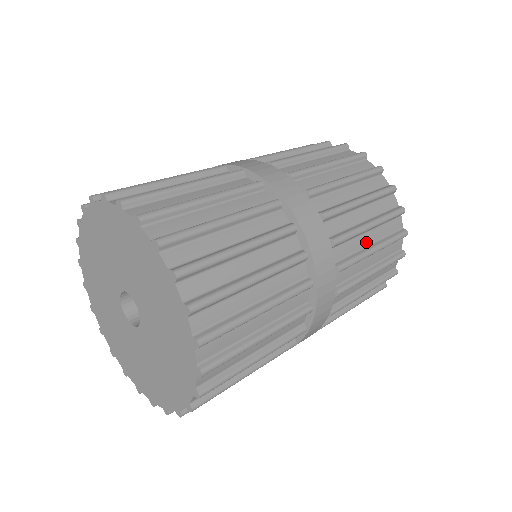
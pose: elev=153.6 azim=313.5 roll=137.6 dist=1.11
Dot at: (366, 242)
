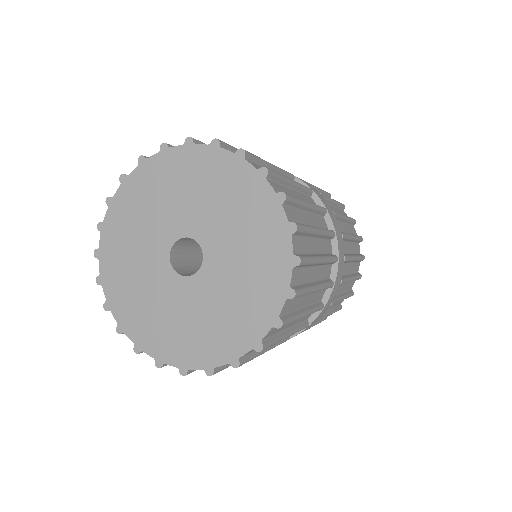
Dot at: occluded
